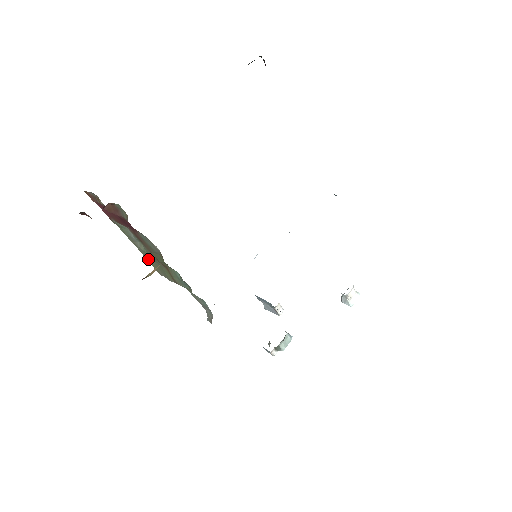
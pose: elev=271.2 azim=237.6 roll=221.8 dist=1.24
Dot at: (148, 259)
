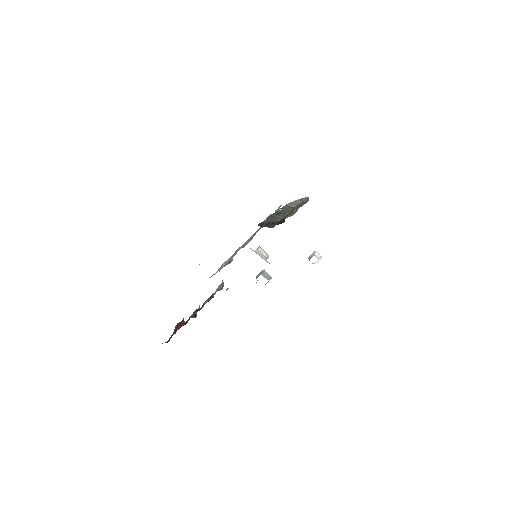
Dot at: occluded
